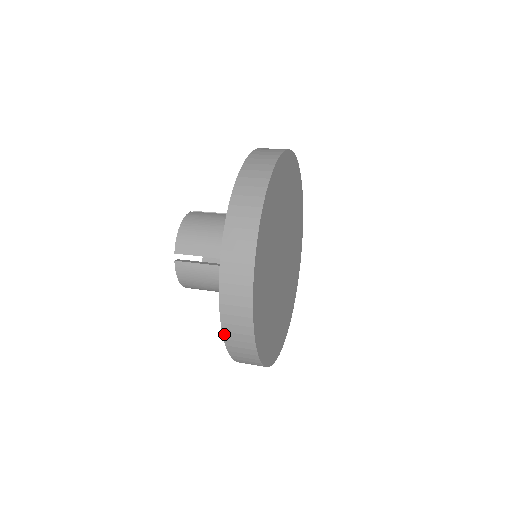
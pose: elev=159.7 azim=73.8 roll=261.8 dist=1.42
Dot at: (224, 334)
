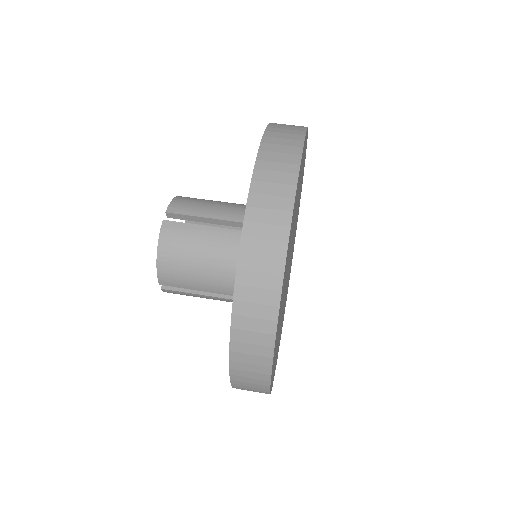
Dot at: occluded
